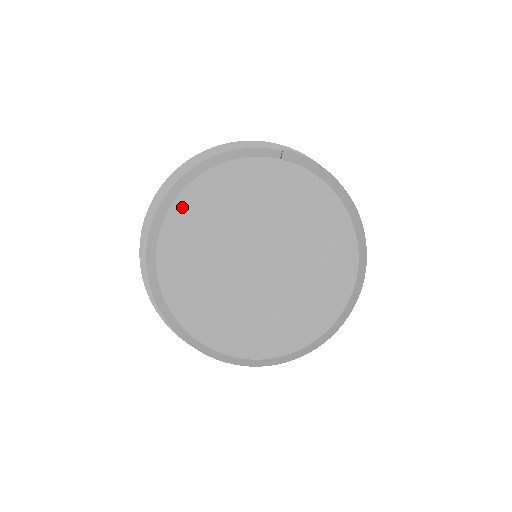
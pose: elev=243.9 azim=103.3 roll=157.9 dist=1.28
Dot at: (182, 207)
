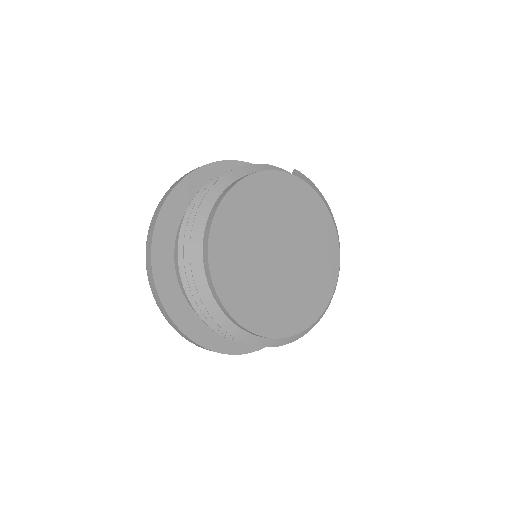
Dot at: (230, 202)
